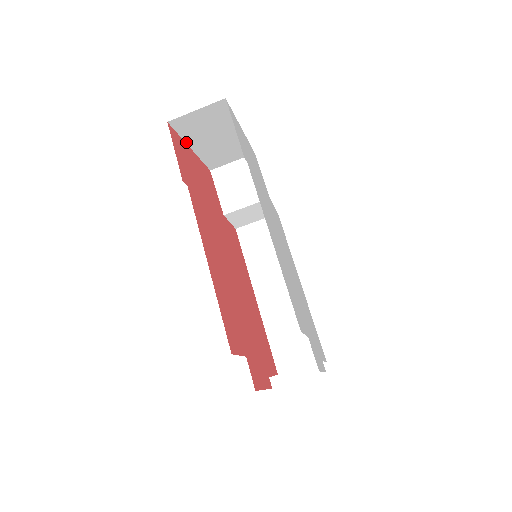
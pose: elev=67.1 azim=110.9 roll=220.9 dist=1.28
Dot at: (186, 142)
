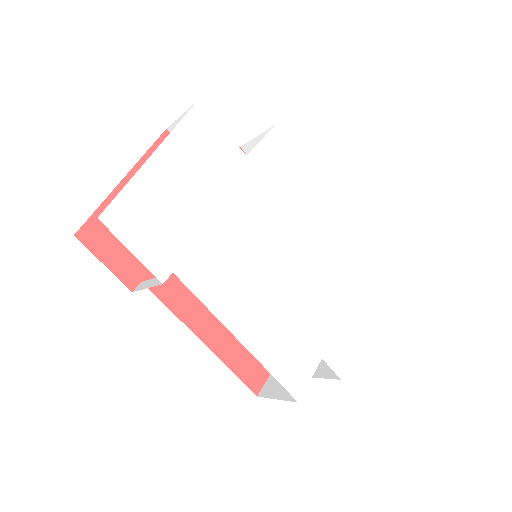
Dot at: (111, 192)
